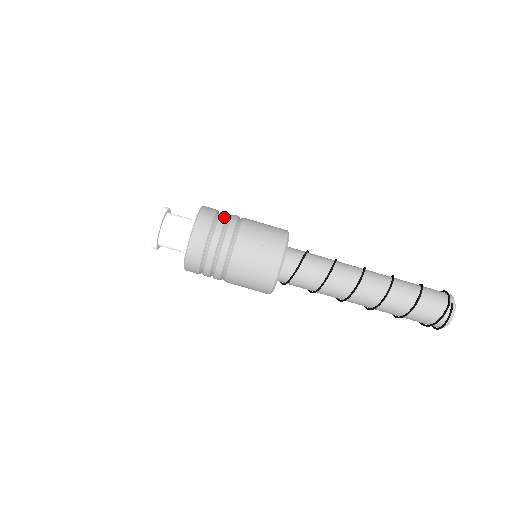
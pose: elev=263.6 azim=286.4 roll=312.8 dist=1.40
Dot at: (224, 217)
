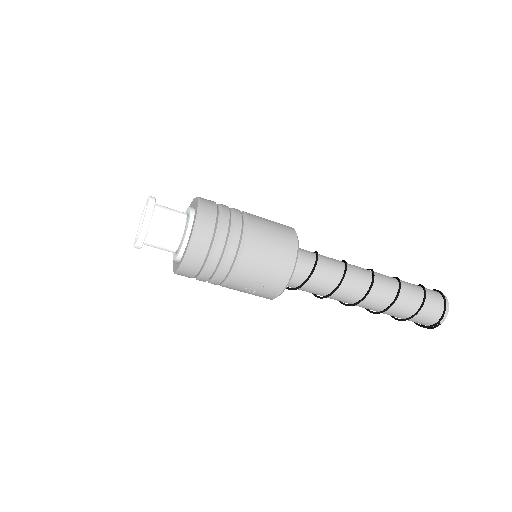
Dot at: (219, 253)
